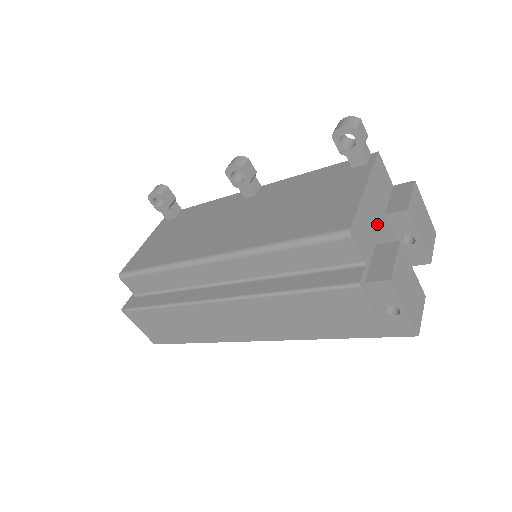
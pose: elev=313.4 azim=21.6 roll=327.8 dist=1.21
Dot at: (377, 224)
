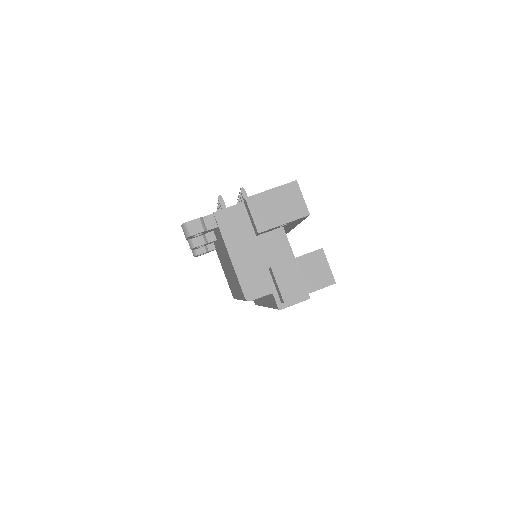
Dot at: (257, 255)
